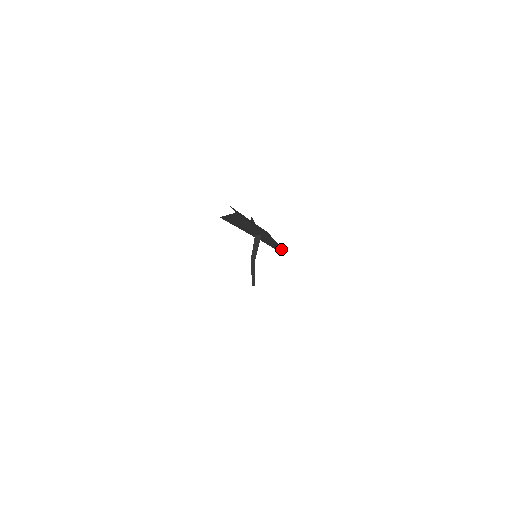
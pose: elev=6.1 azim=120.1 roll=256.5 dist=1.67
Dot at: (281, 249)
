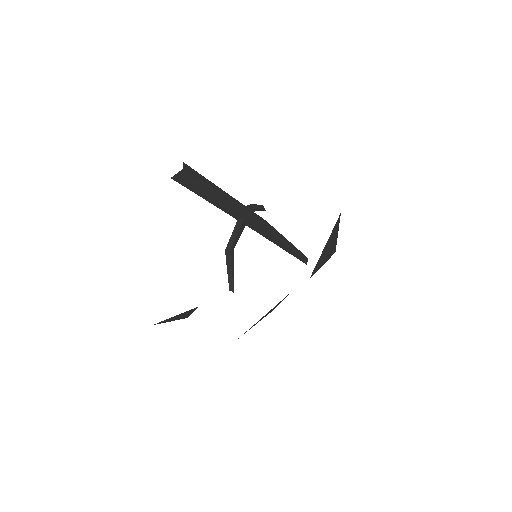
Dot at: (297, 253)
